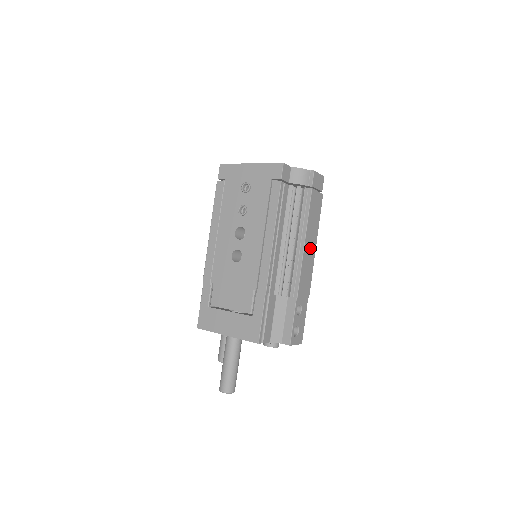
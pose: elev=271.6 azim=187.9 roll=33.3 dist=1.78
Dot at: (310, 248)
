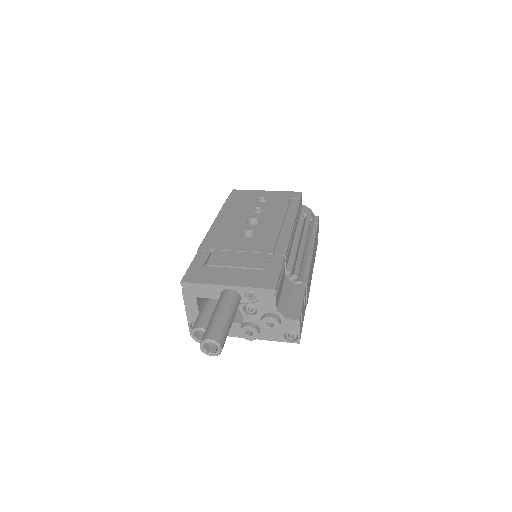
Dot at: (312, 264)
